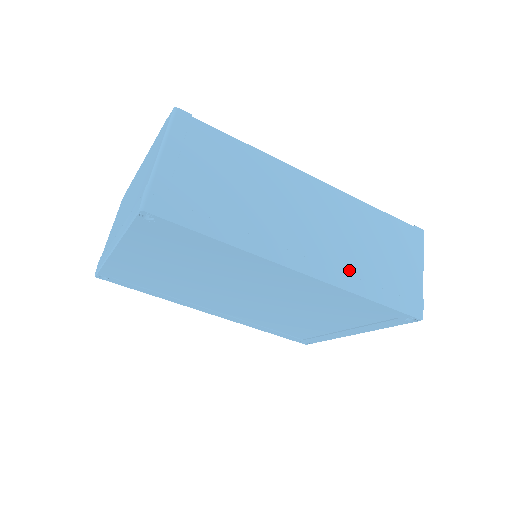
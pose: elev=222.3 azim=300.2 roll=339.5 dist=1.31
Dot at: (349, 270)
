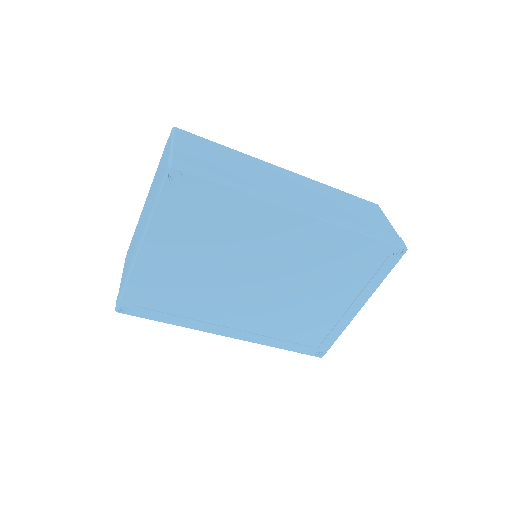
Dot at: (336, 215)
